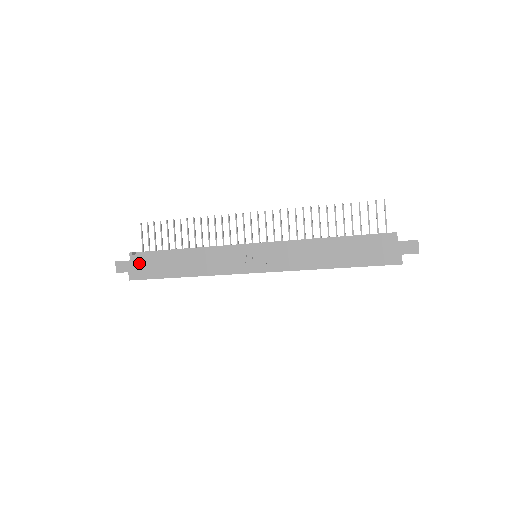
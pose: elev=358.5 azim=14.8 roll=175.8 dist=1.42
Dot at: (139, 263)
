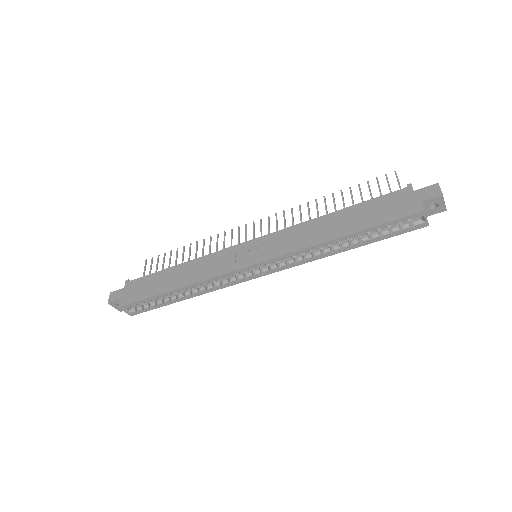
Dot at: (133, 288)
